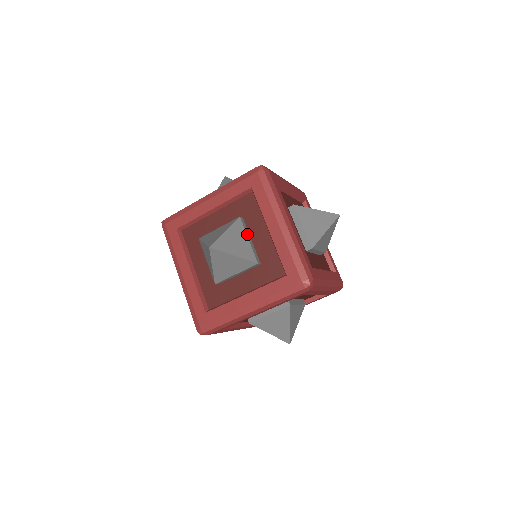
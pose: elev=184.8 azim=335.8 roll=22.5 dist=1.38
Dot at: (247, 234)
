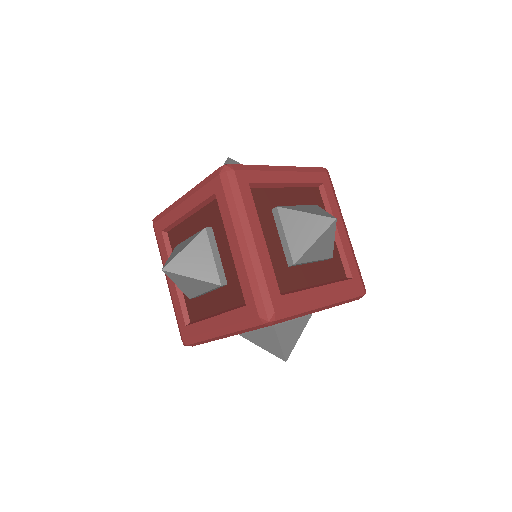
Dot at: (213, 249)
